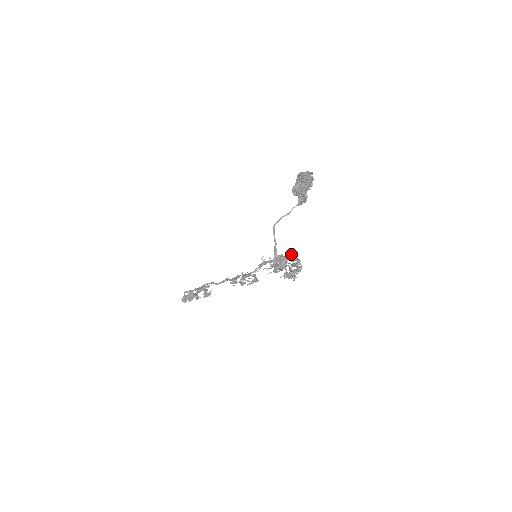
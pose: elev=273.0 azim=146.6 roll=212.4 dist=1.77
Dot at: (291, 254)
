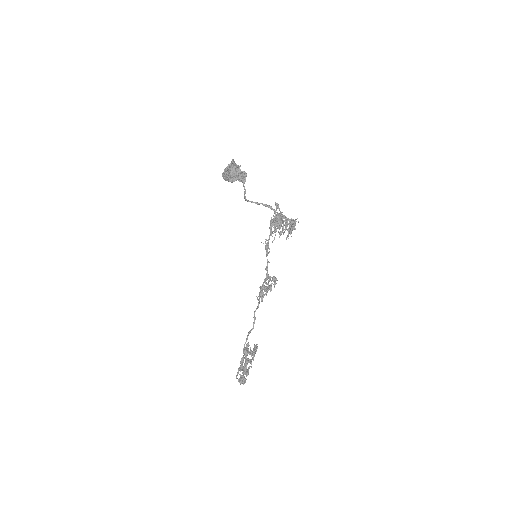
Dot at: (277, 203)
